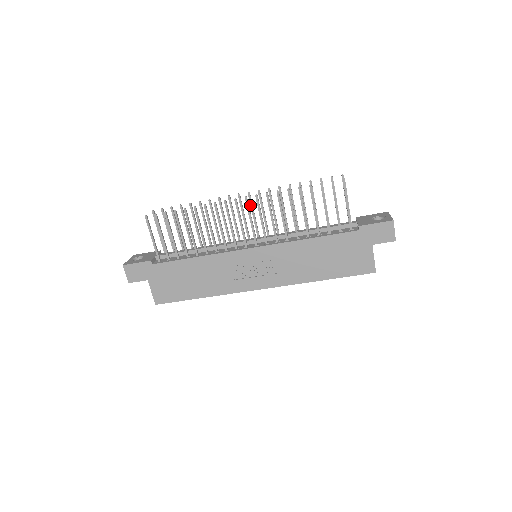
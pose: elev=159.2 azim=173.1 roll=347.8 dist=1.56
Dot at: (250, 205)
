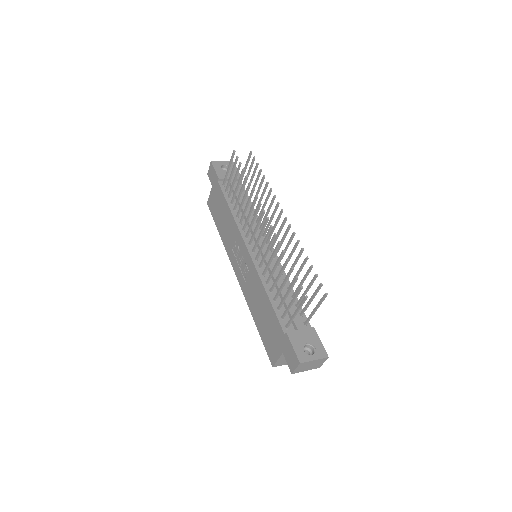
Dot at: (281, 225)
